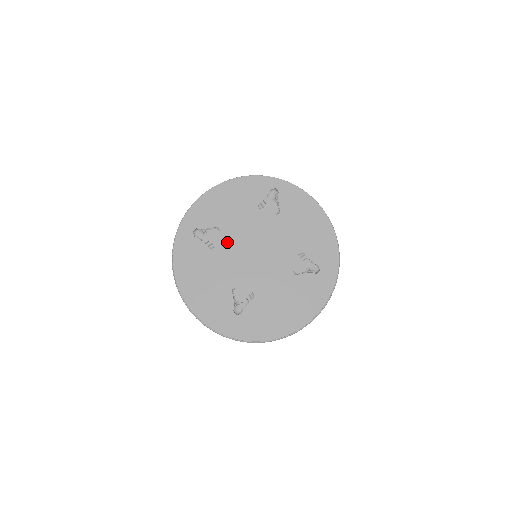
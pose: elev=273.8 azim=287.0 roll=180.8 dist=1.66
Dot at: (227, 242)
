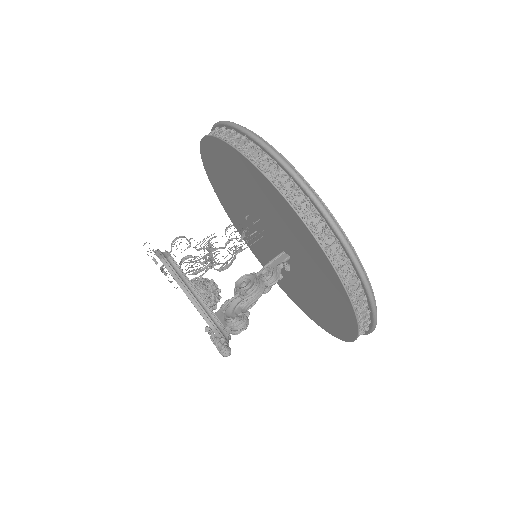
Dot at: occluded
